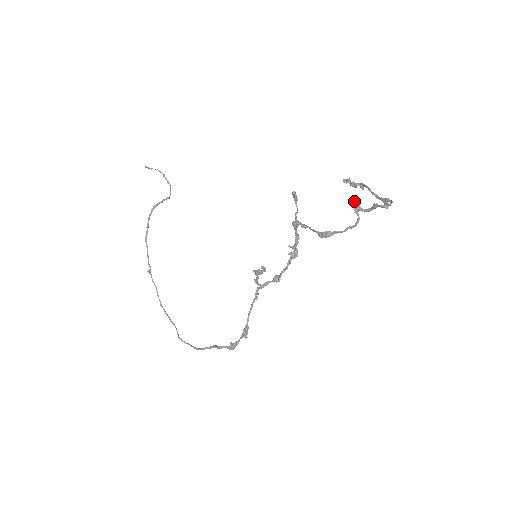
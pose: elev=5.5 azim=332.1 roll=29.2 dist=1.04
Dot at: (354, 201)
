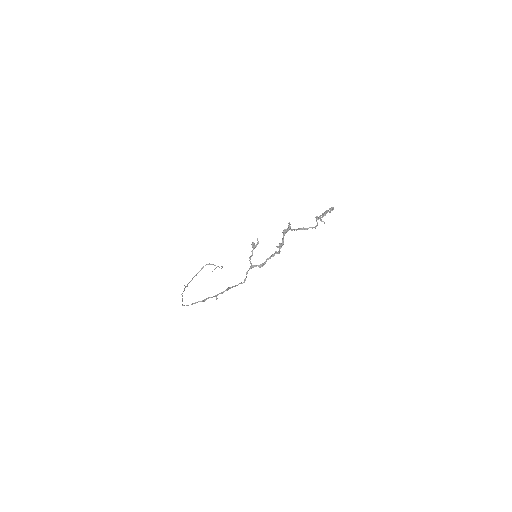
Dot at: (317, 216)
